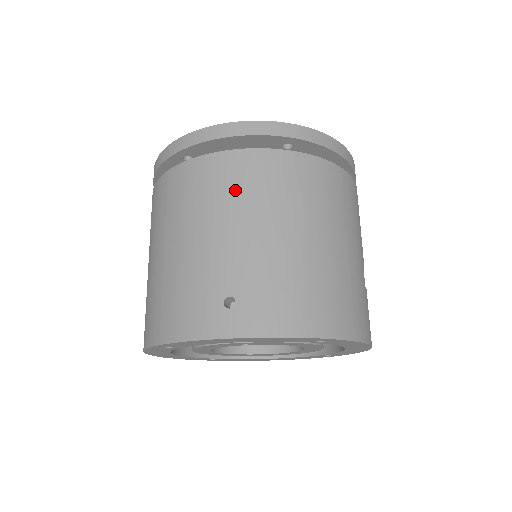
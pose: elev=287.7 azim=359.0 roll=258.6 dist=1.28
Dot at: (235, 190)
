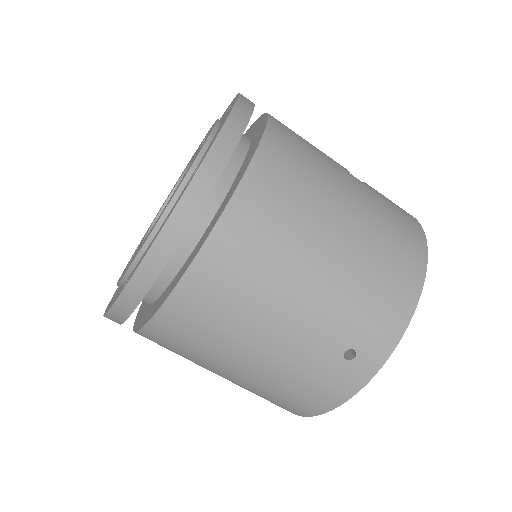
Dot at: (244, 286)
